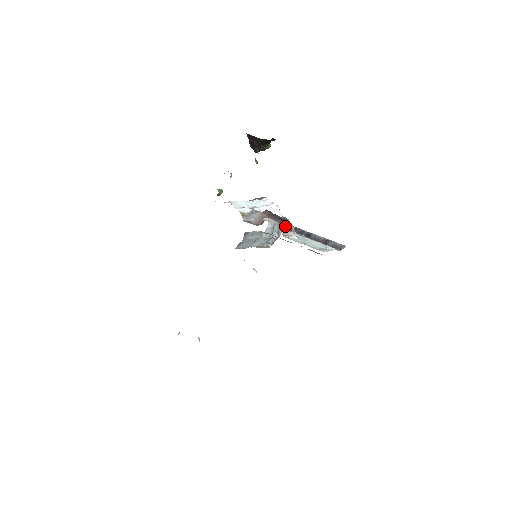
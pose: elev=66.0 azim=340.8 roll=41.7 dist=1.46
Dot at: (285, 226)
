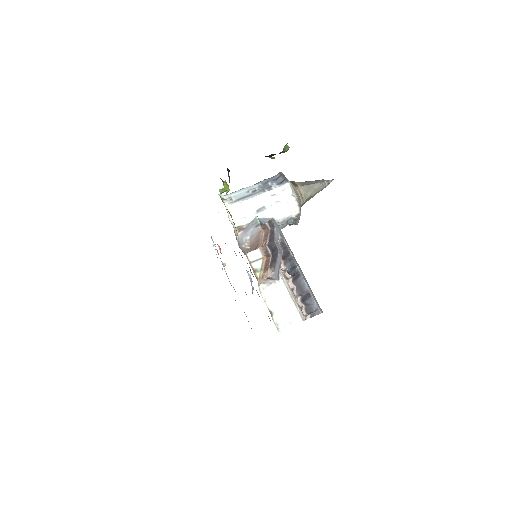
Dot at: (264, 275)
